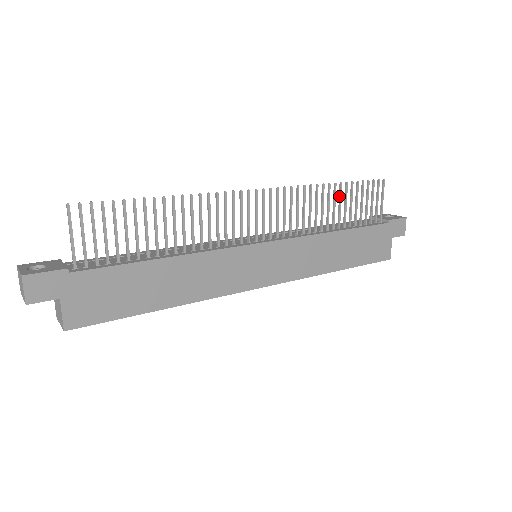
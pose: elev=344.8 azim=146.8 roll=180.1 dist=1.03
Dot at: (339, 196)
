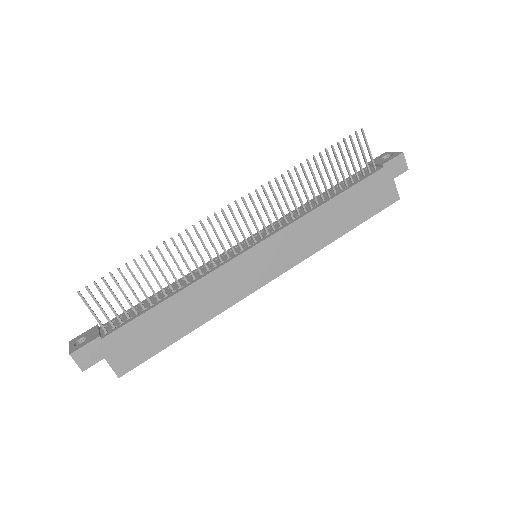
Dot at: (317, 169)
